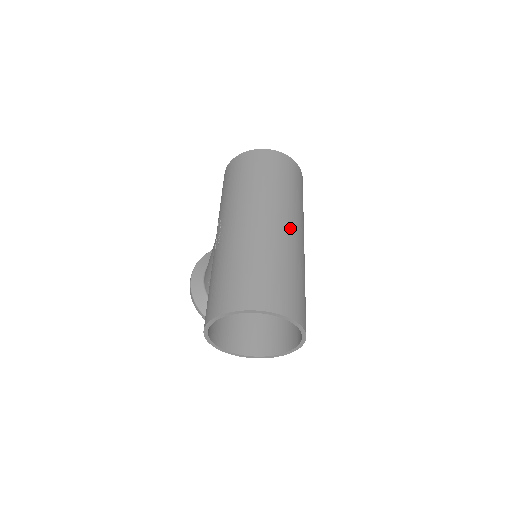
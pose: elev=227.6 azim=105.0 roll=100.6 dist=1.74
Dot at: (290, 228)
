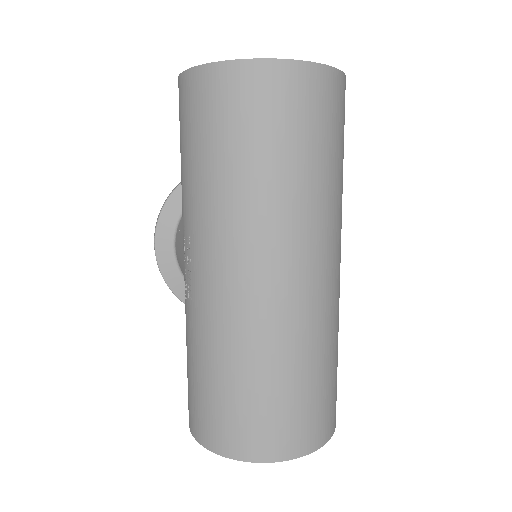
Dot at: (319, 276)
